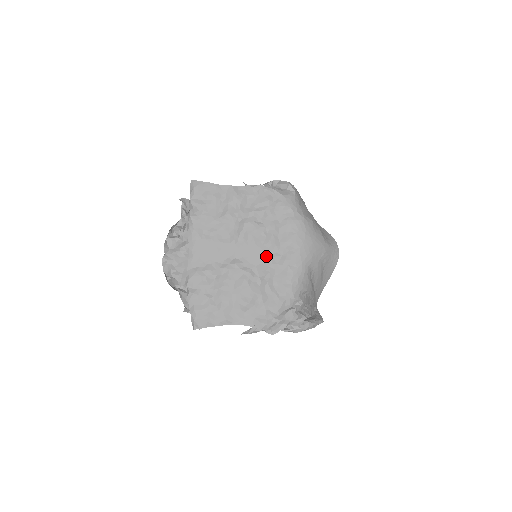
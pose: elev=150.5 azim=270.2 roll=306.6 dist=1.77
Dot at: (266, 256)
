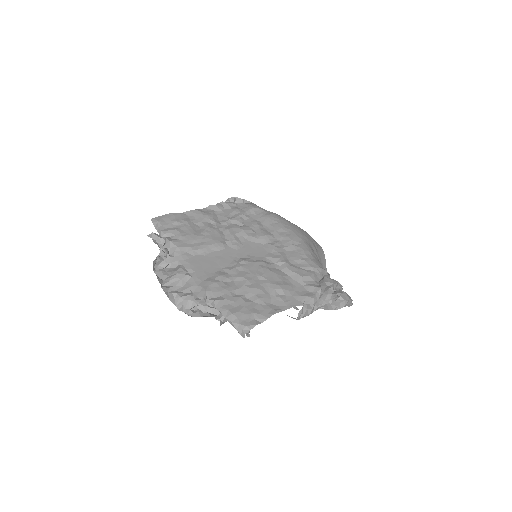
Dot at: (267, 246)
